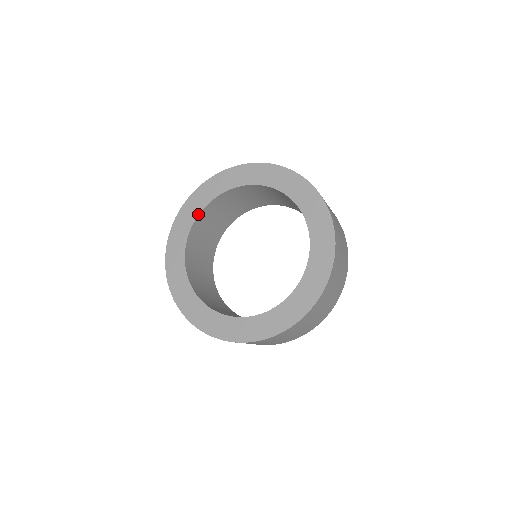
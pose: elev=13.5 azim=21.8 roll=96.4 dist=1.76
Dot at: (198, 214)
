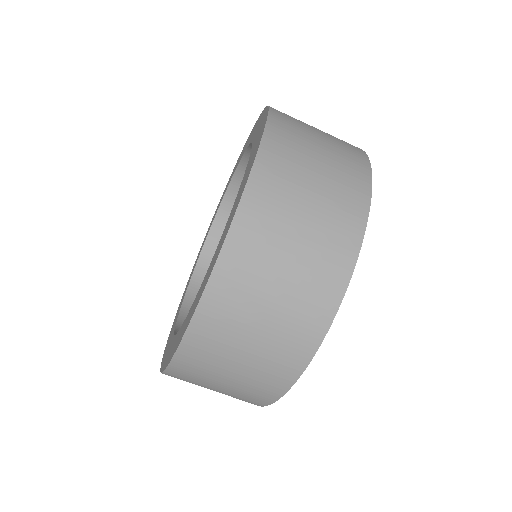
Dot at: (207, 235)
